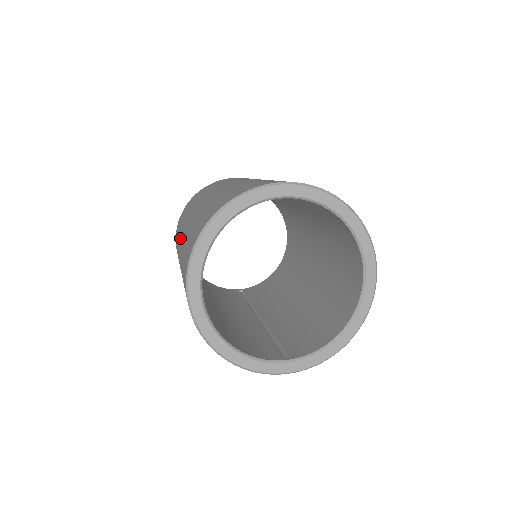
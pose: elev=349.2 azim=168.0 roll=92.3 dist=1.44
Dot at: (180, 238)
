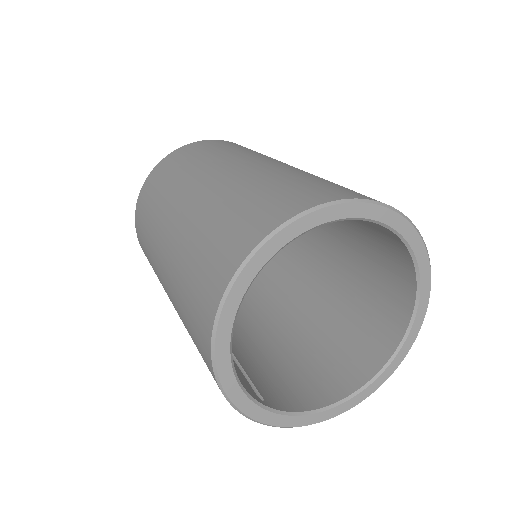
Dot at: (198, 176)
